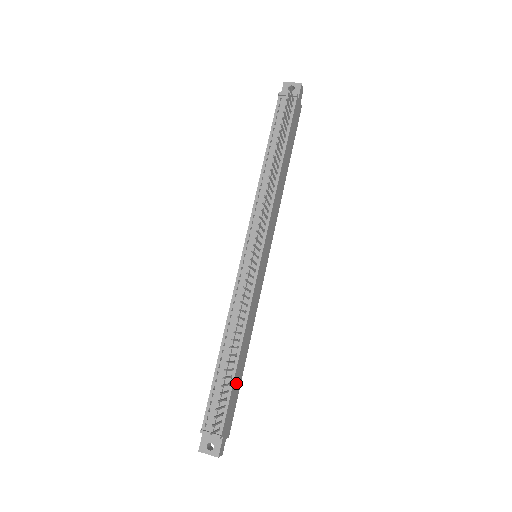
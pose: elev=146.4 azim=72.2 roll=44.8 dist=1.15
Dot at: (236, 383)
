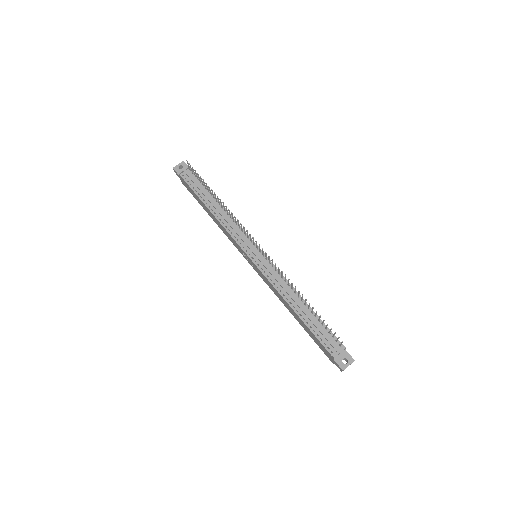
Dot at: occluded
